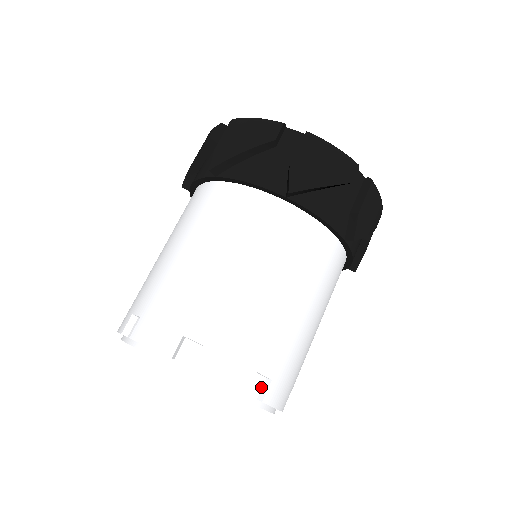
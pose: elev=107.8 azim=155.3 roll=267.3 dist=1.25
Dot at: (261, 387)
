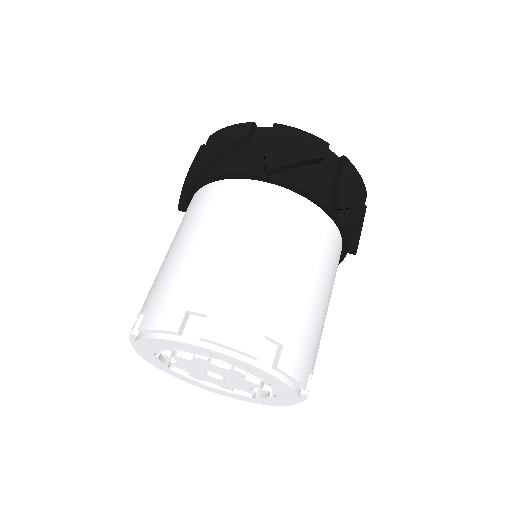
Dot at: occluded
